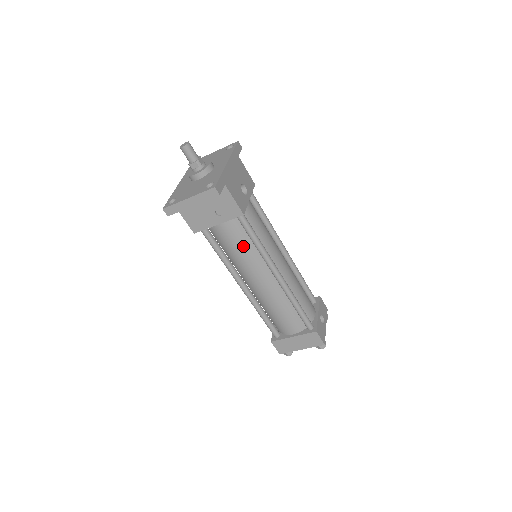
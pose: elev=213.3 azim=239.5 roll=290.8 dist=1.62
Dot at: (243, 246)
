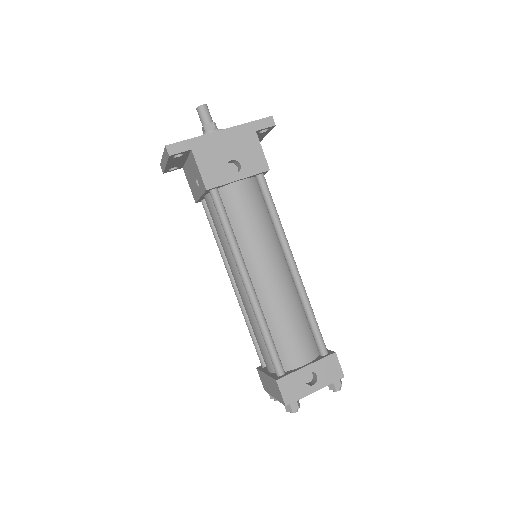
Dot at: (221, 231)
